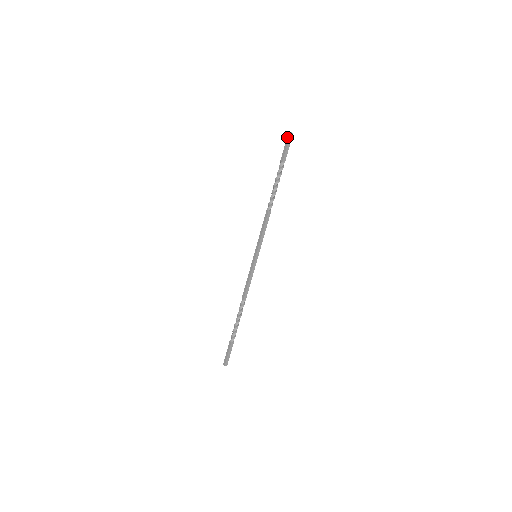
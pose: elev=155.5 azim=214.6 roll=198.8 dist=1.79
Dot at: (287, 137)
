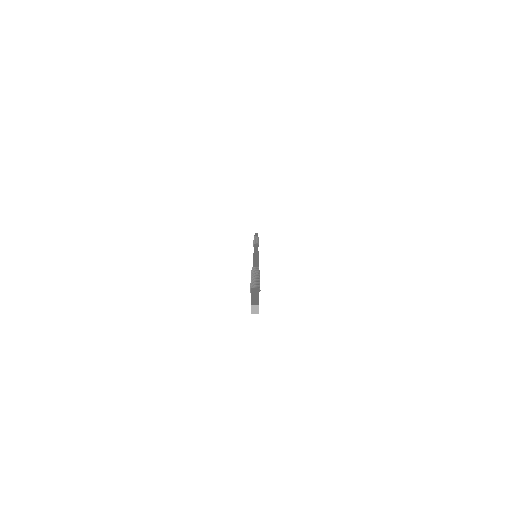
Dot at: (255, 233)
